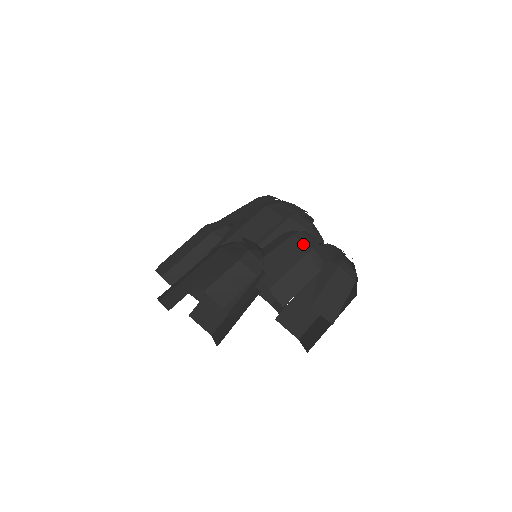
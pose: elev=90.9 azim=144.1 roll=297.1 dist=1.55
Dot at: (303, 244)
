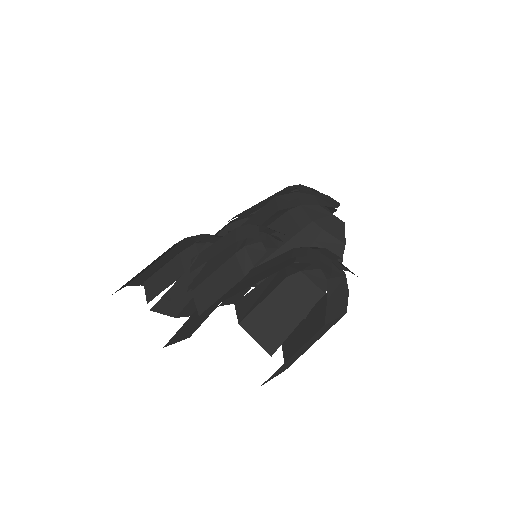
Dot at: (234, 241)
